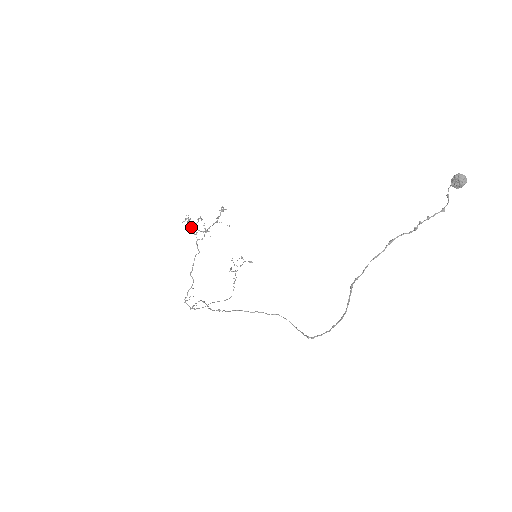
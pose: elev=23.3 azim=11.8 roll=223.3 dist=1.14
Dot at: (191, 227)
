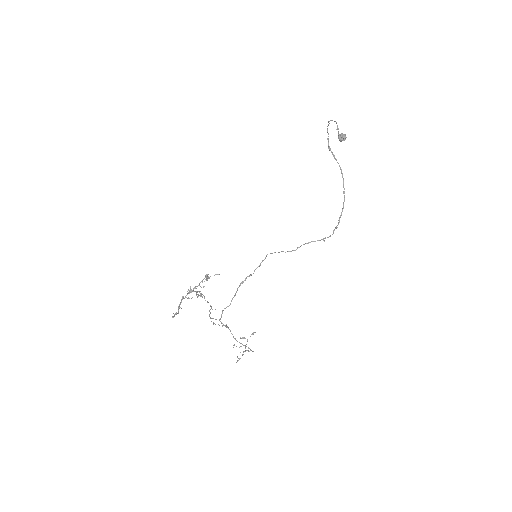
Dot at: (185, 296)
